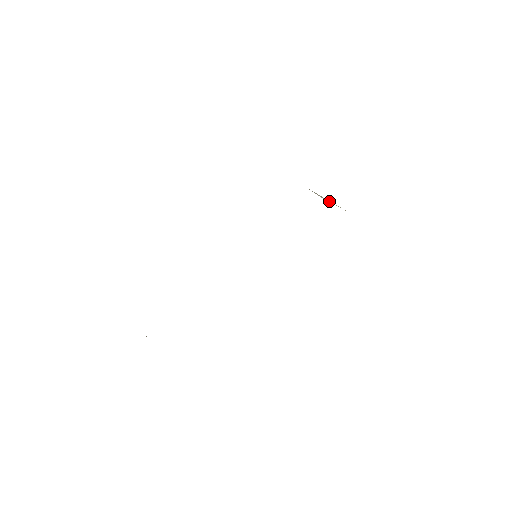
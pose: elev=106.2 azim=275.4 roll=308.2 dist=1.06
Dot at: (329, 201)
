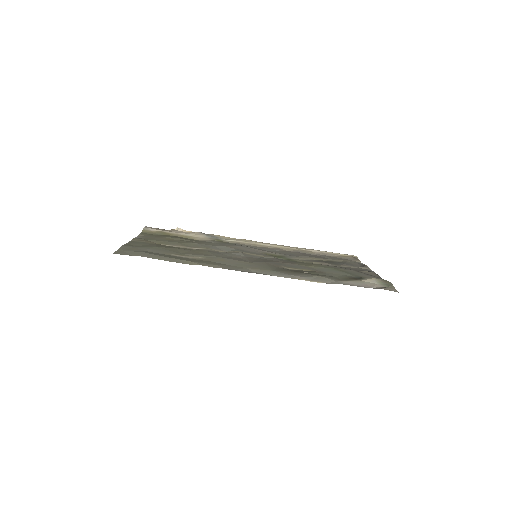
Dot at: (309, 272)
